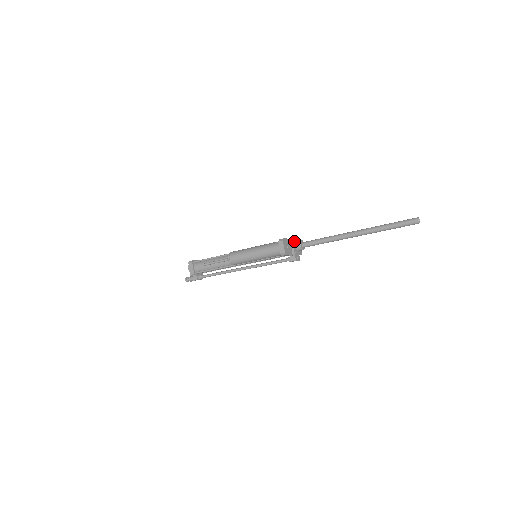
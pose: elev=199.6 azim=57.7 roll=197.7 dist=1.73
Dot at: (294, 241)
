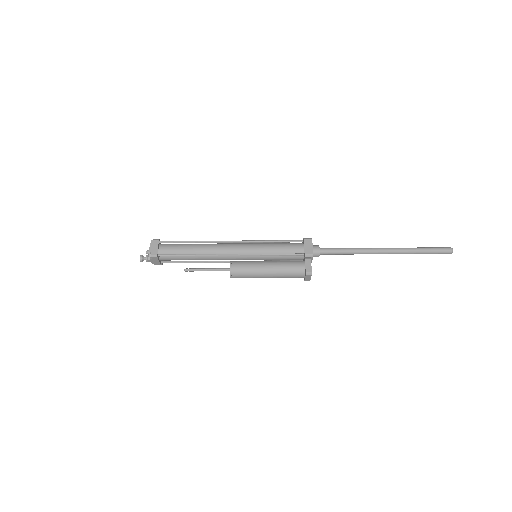
Dot at: (312, 253)
